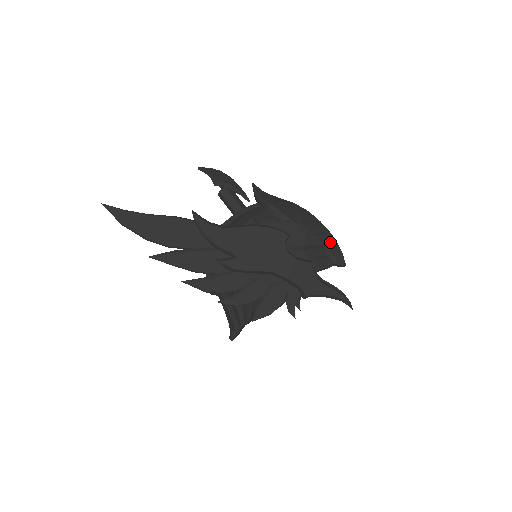
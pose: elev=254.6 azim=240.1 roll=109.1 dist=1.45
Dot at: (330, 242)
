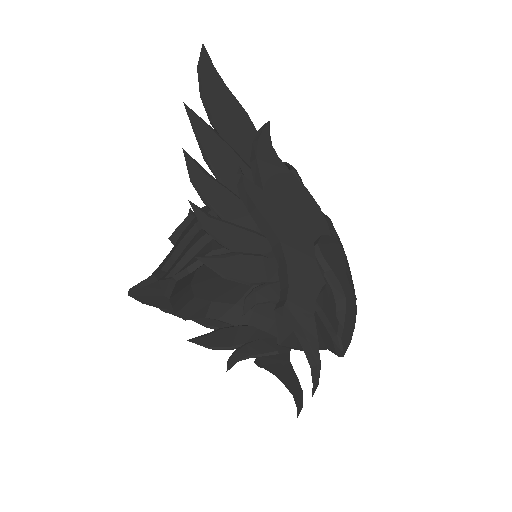
Dot at: (352, 311)
